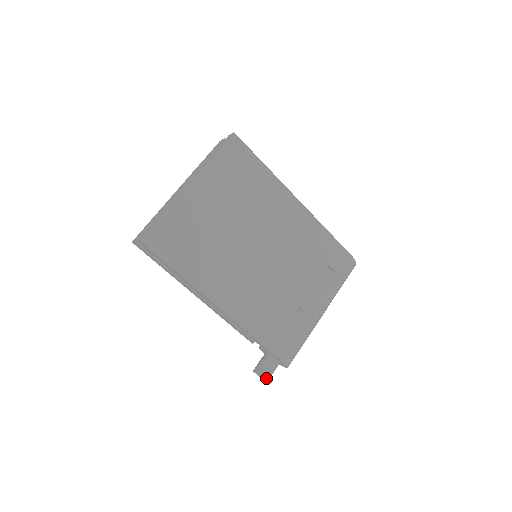
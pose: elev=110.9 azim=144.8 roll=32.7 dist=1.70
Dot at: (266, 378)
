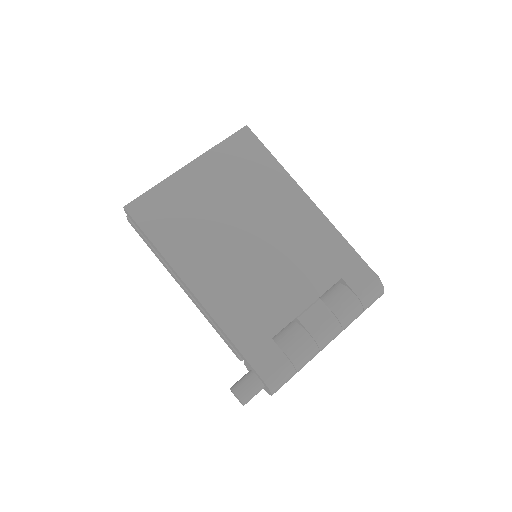
Dot at: (240, 398)
